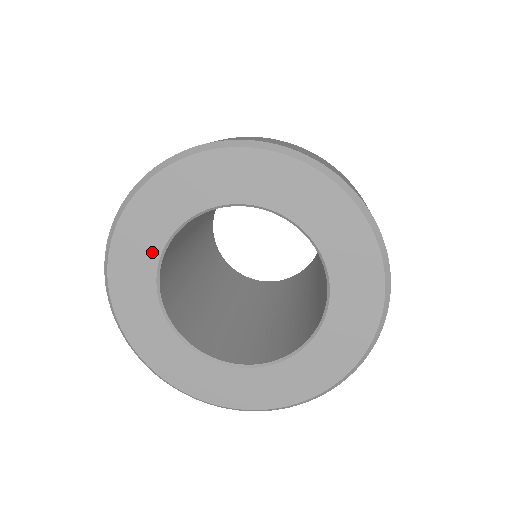
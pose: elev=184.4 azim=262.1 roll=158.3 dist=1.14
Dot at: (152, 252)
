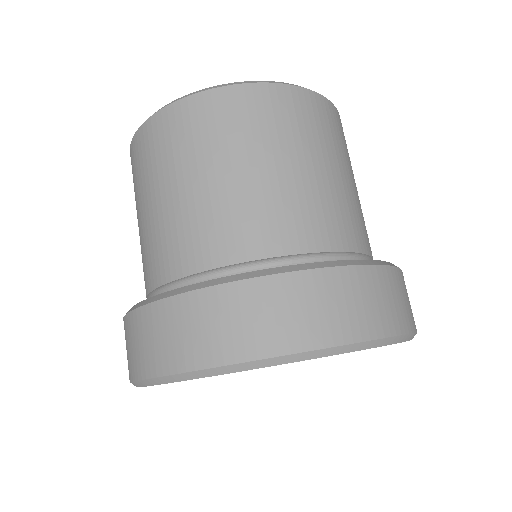
Dot at: occluded
